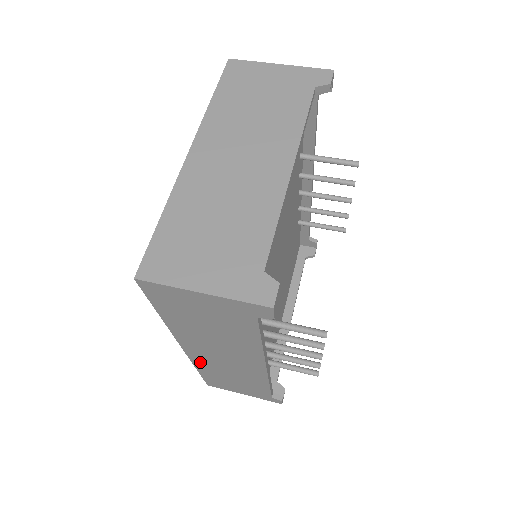
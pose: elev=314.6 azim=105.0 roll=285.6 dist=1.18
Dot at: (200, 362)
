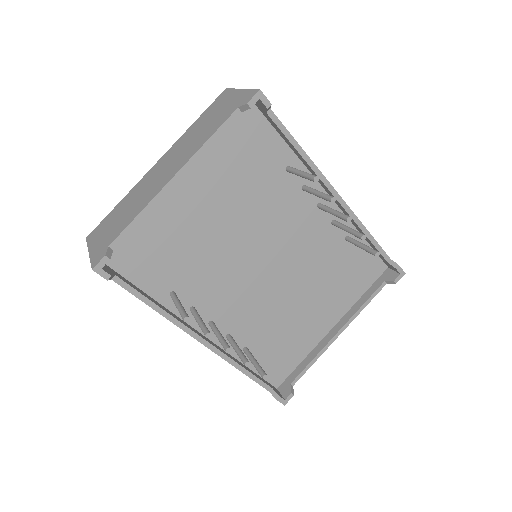
Dot at: occluded
